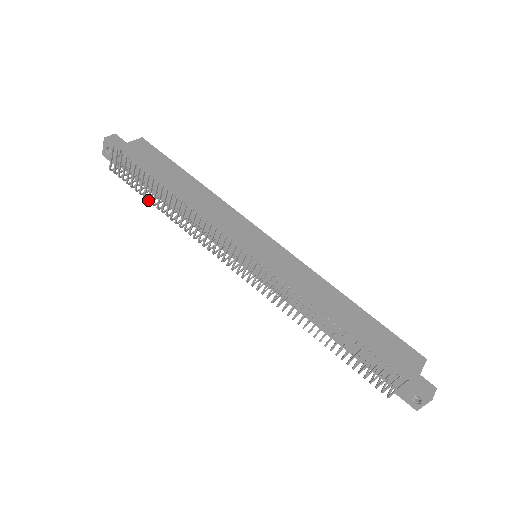
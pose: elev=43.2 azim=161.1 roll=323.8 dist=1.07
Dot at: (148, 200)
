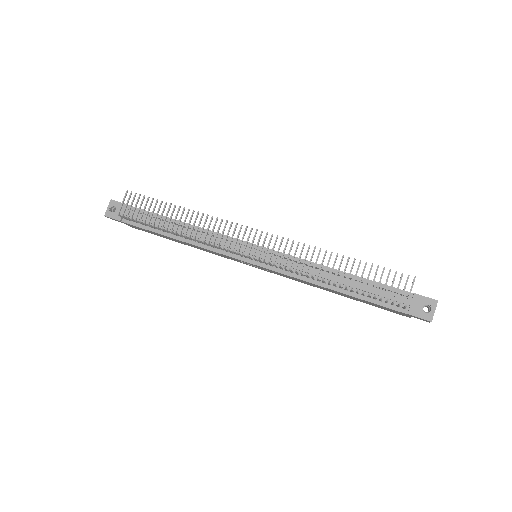
Dot at: (158, 224)
